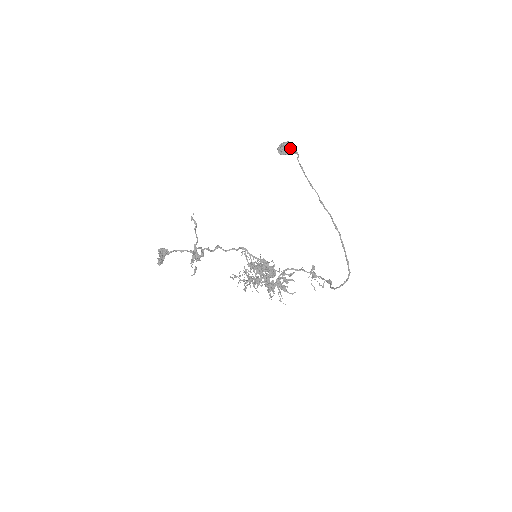
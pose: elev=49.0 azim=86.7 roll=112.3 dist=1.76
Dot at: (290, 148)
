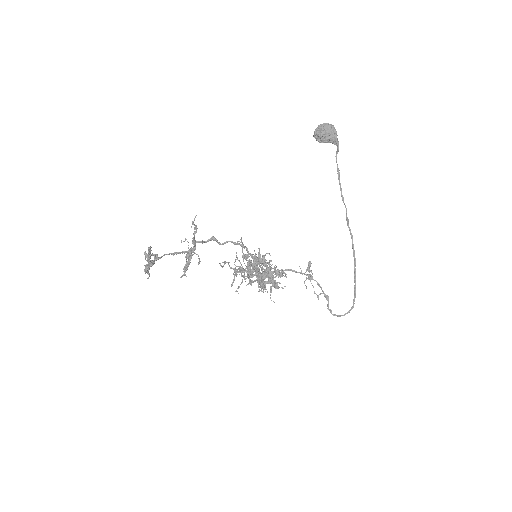
Dot at: (332, 138)
